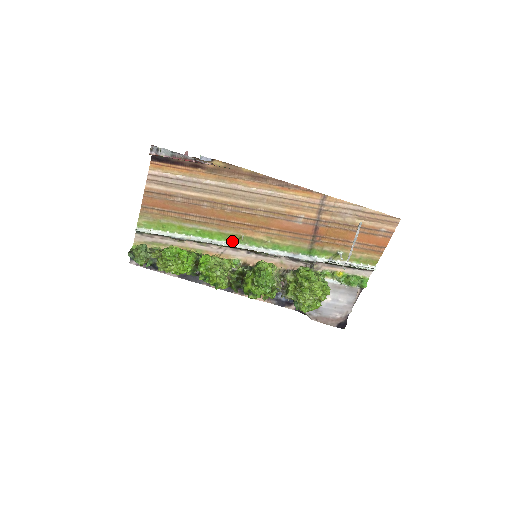
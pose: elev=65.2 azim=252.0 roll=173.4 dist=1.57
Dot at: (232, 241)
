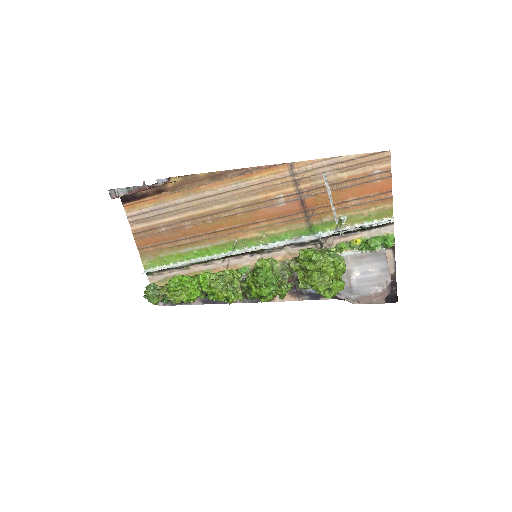
Dot at: (230, 250)
